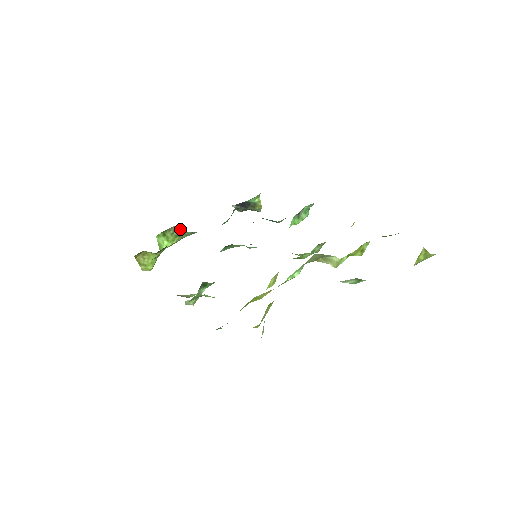
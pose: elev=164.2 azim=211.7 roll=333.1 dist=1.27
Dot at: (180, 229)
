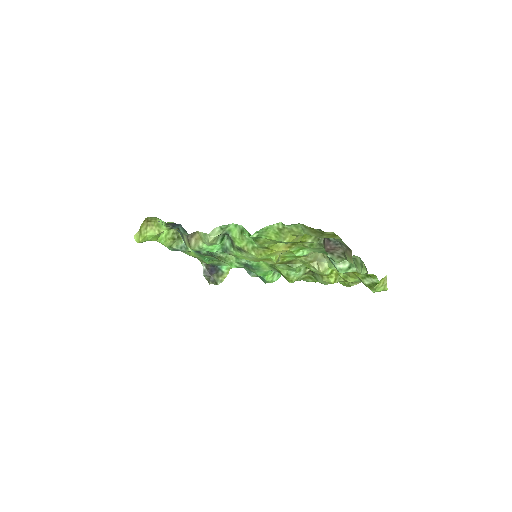
Dot at: (180, 236)
